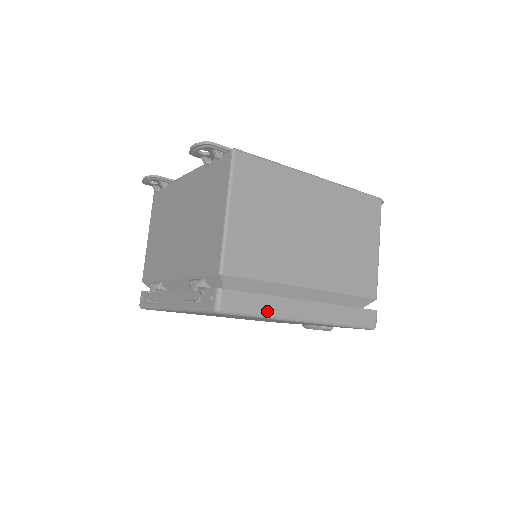
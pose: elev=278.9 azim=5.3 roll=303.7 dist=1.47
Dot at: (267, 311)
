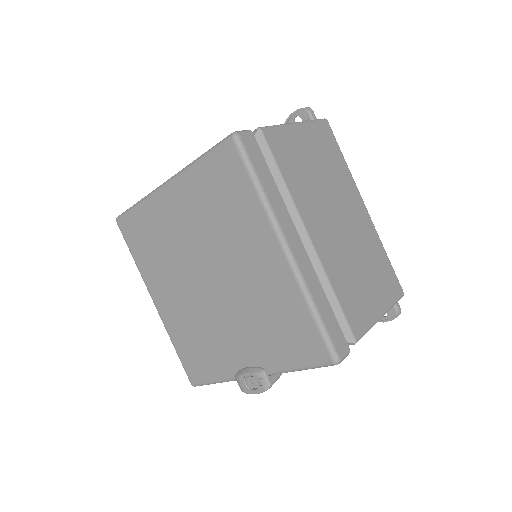
Dot at: (267, 191)
